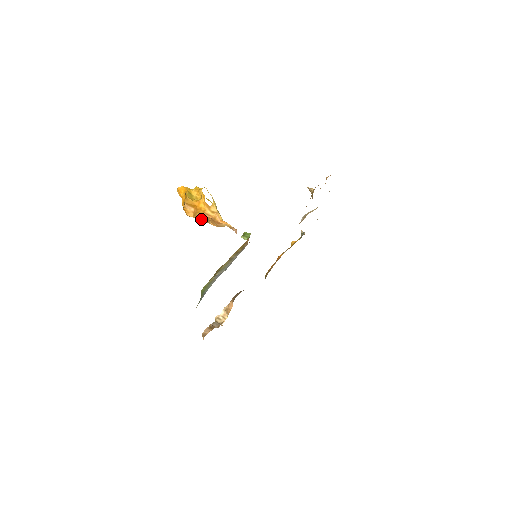
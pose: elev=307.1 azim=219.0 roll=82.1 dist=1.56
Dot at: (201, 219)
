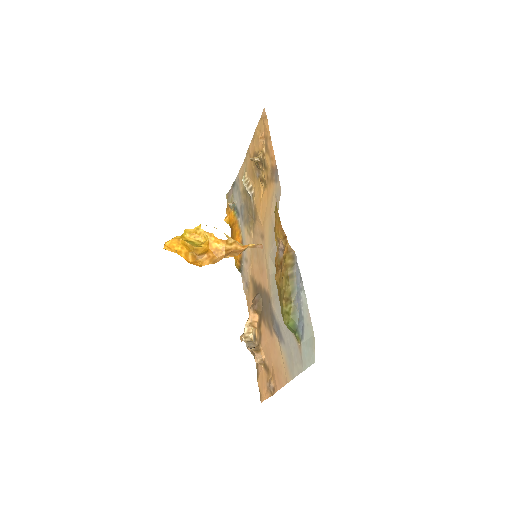
Dot at: (221, 259)
